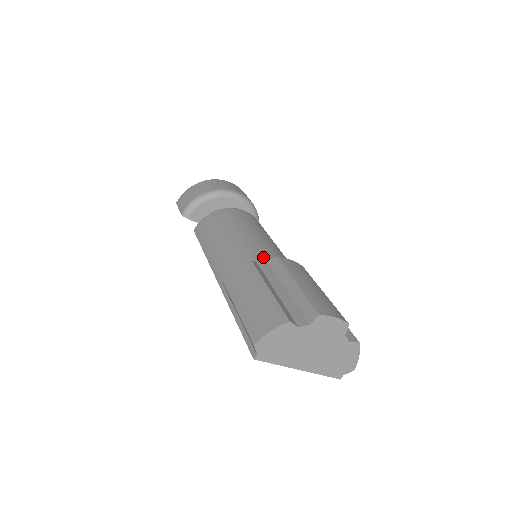
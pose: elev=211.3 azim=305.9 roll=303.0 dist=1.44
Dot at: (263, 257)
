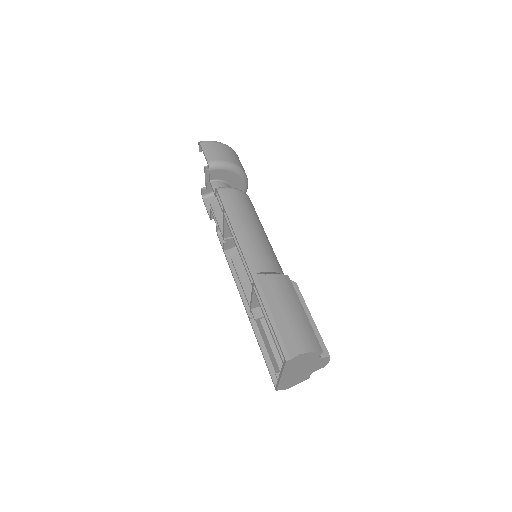
Dot at: (283, 273)
